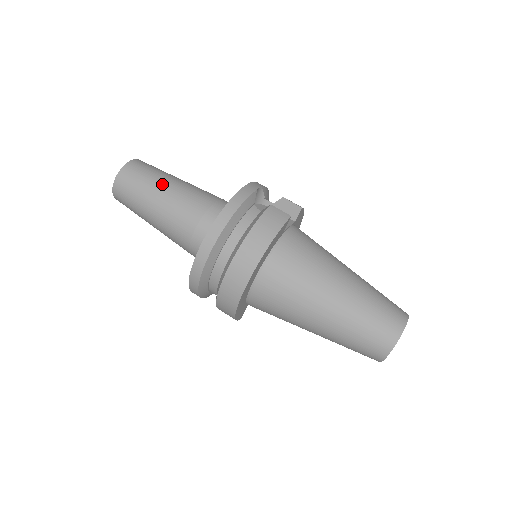
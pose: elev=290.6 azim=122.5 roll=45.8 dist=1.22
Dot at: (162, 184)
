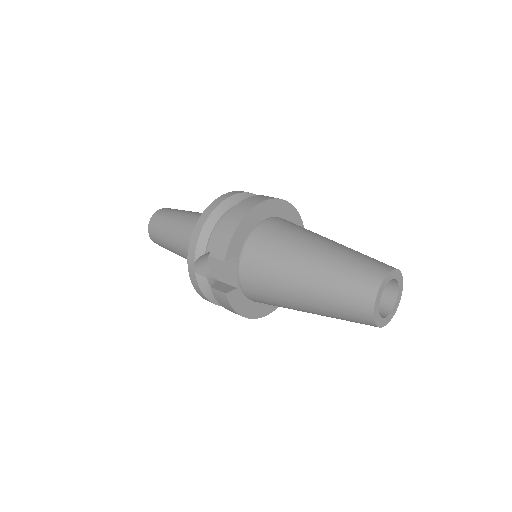
Dot at: occluded
